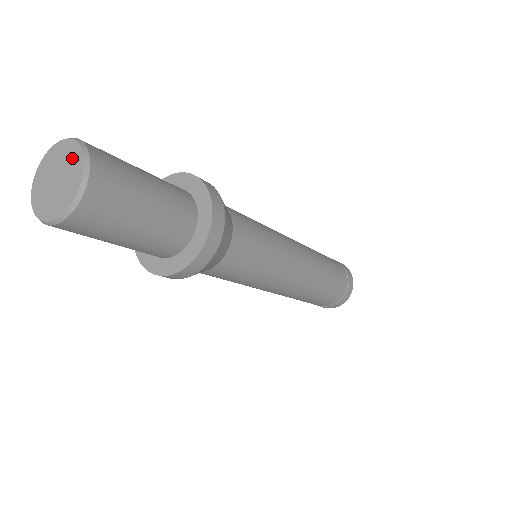
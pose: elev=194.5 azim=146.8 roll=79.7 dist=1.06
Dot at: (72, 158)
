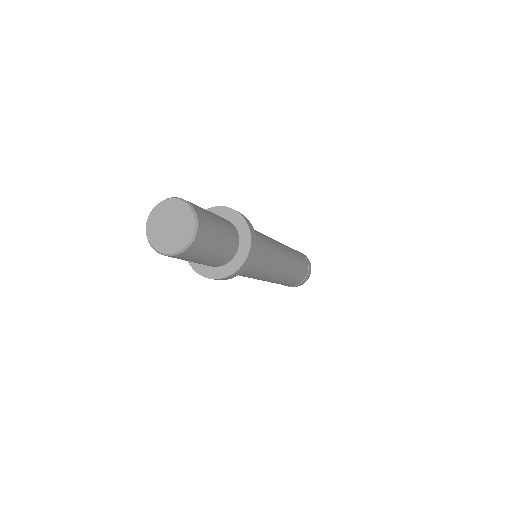
Dot at: (184, 215)
